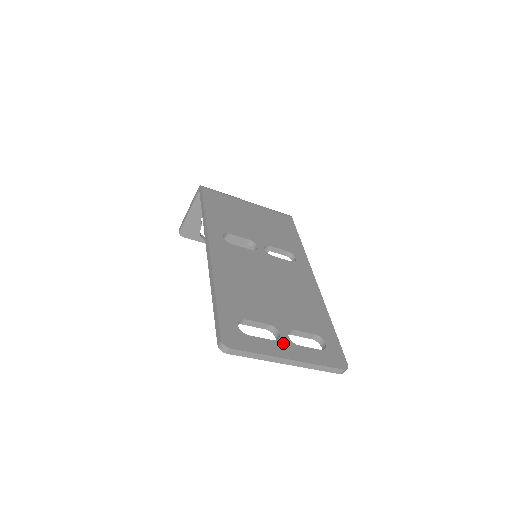
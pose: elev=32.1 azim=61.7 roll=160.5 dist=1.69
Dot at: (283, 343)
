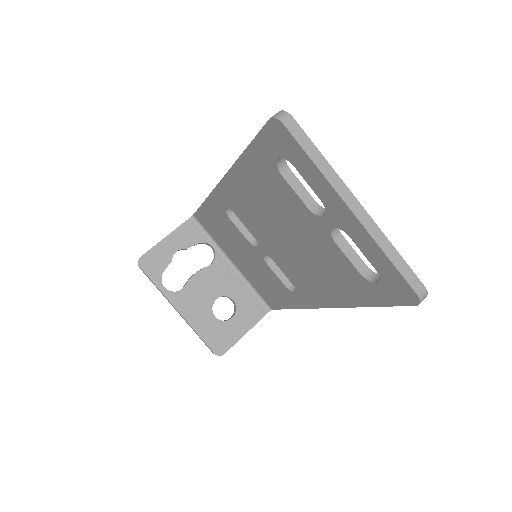
Dot at: occluded
